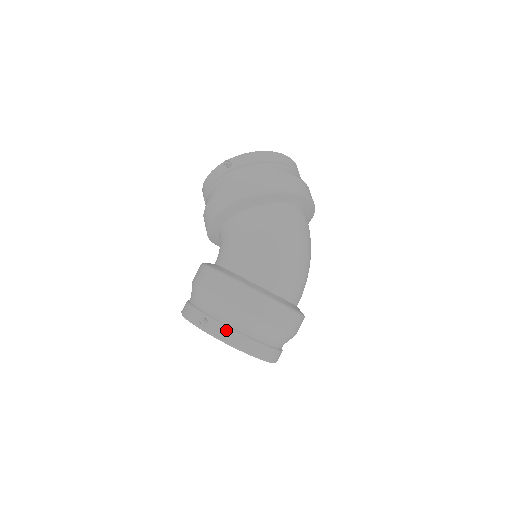
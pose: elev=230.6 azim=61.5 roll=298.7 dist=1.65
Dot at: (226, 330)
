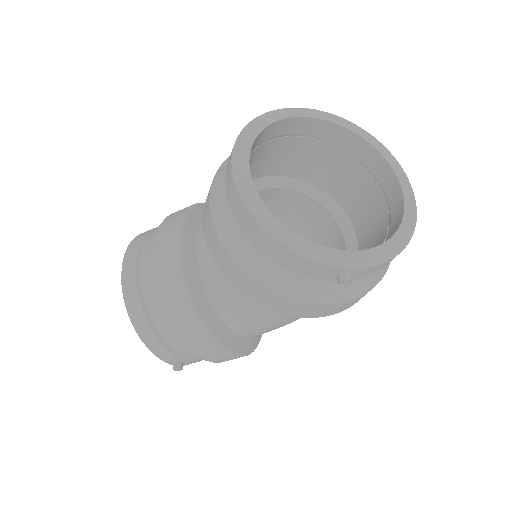
Dot at: occluded
